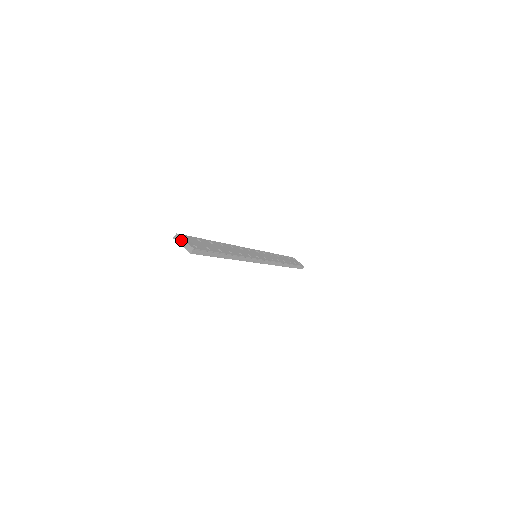
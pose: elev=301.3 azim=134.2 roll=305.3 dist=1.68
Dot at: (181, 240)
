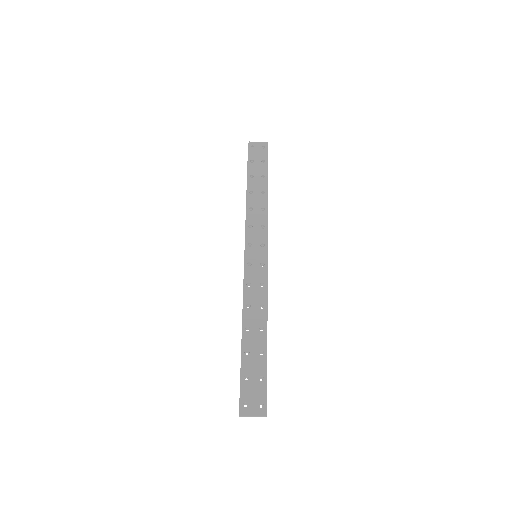
Dot at: (249, 416)
